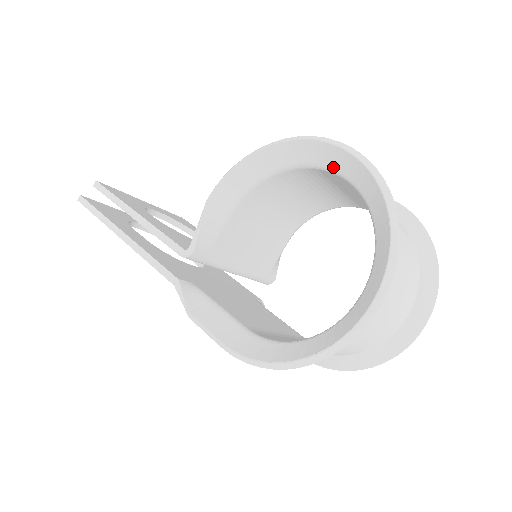
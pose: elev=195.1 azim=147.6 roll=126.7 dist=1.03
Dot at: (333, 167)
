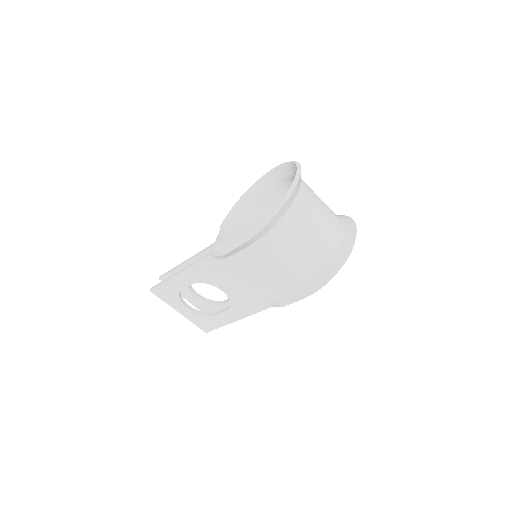
Dot at: (272, 181)
